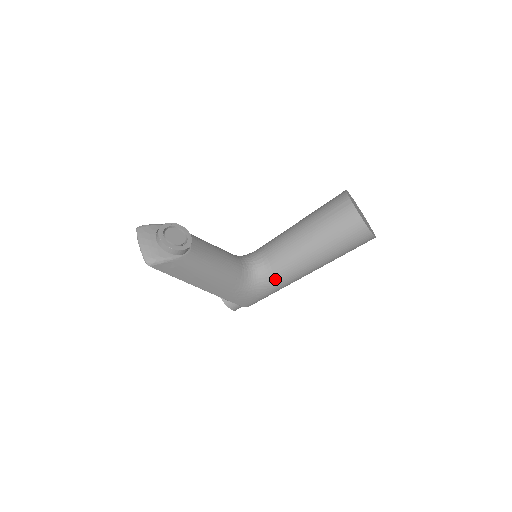
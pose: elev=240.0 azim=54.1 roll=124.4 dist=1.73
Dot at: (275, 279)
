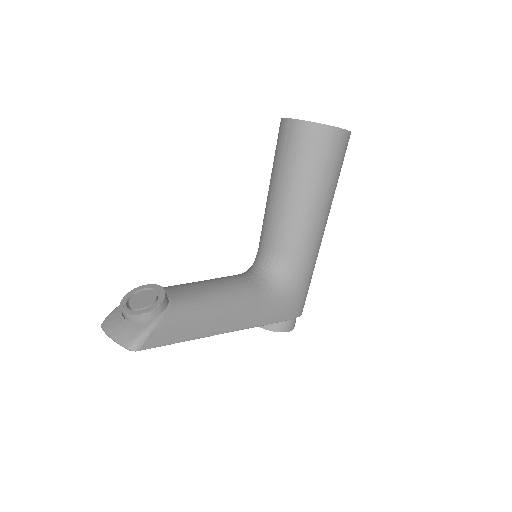
Dot at: (296, 262)
